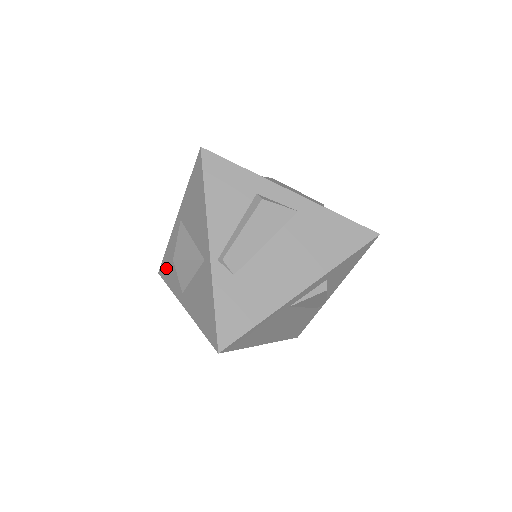
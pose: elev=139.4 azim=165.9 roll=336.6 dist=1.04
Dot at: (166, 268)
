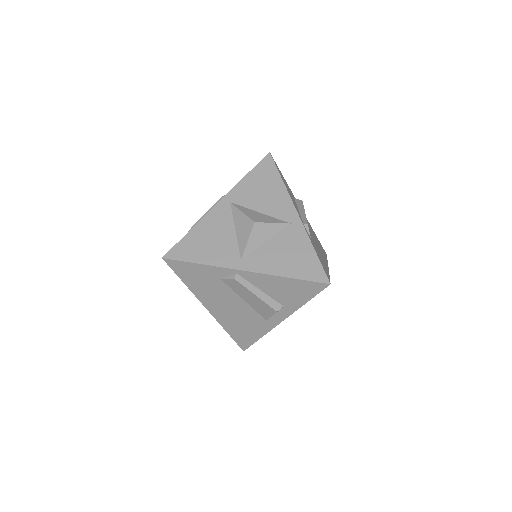
Dot at: (191, 247)
